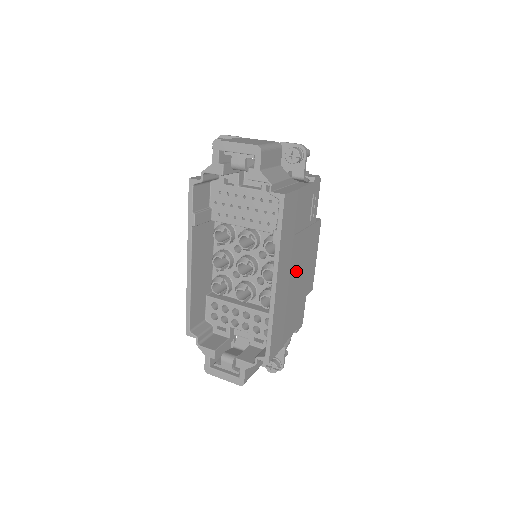
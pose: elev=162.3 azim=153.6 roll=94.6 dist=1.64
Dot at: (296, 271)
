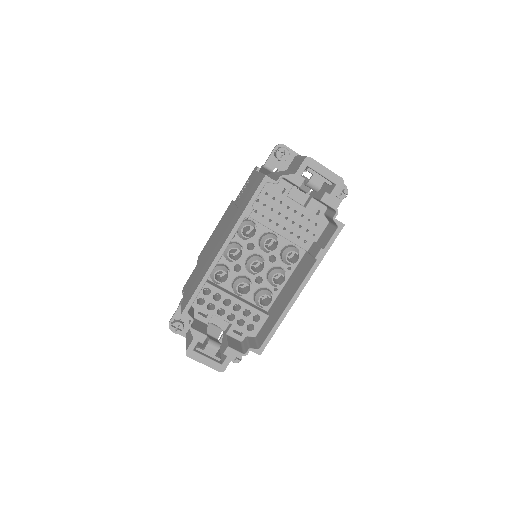
Dot at: occluded
